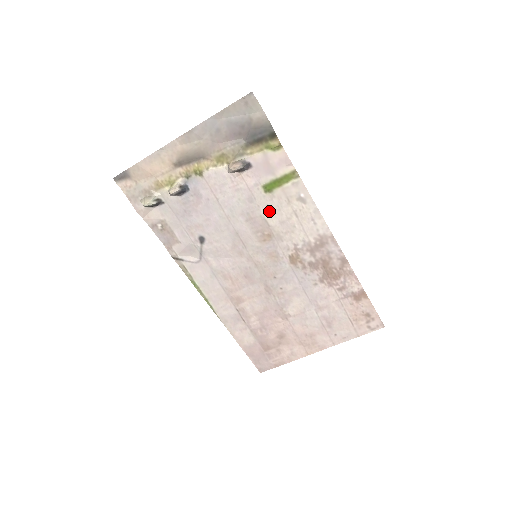
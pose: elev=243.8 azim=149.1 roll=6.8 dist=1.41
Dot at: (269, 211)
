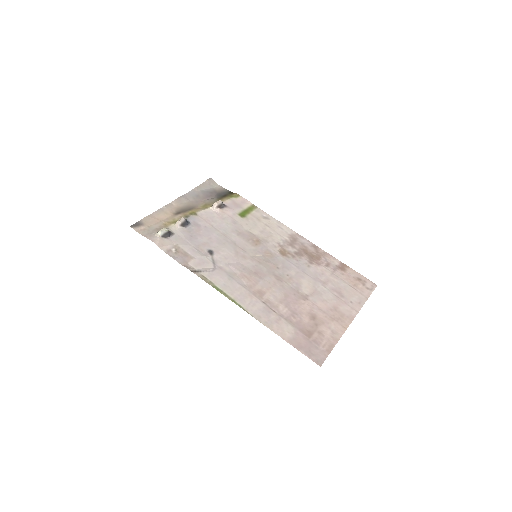
Dot at: (250, 227)
